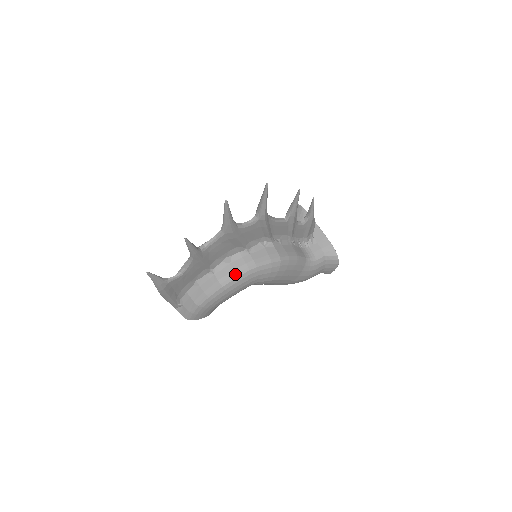
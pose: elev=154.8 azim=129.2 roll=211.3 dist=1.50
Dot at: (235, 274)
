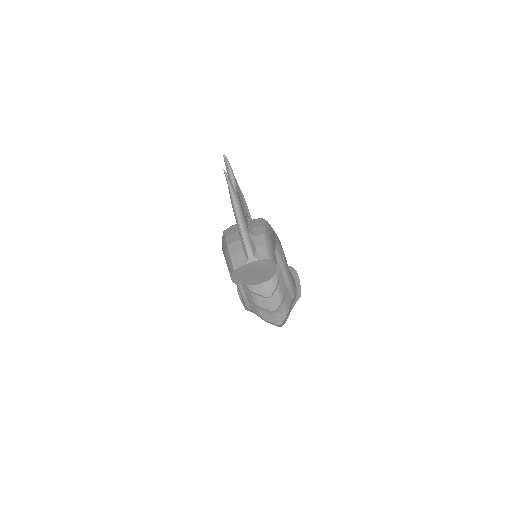
Dot at: occluded
